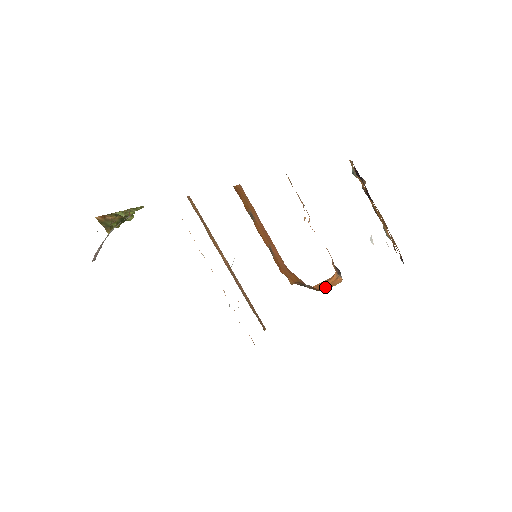
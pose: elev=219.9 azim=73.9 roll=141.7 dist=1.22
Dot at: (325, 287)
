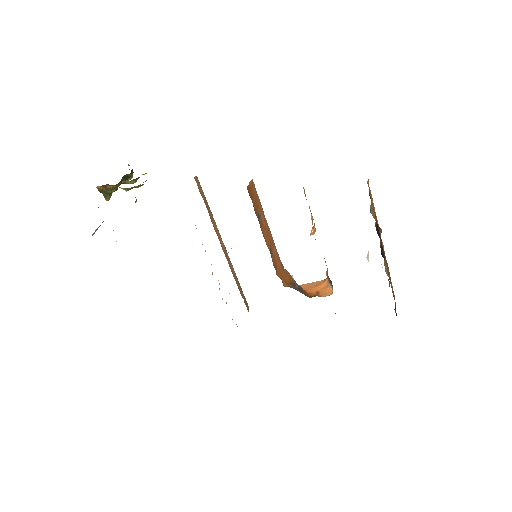
Dot at: (315, 294)
